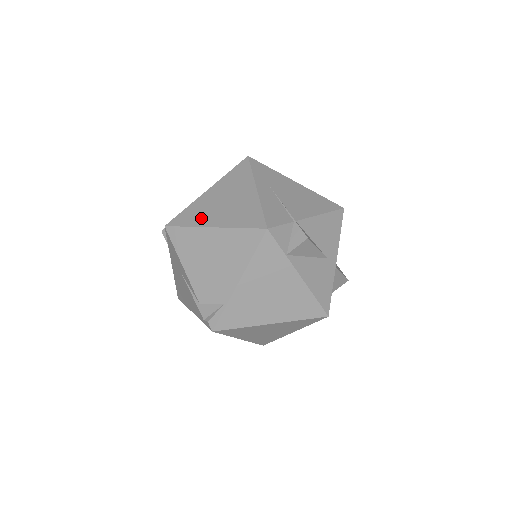
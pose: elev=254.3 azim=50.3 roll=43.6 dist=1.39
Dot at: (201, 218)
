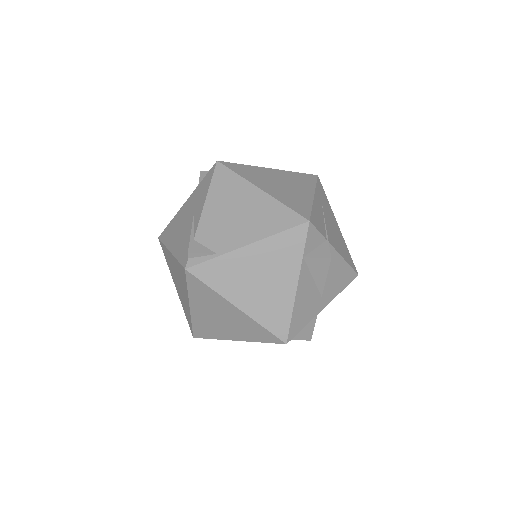
Dot at: (254, 178)
